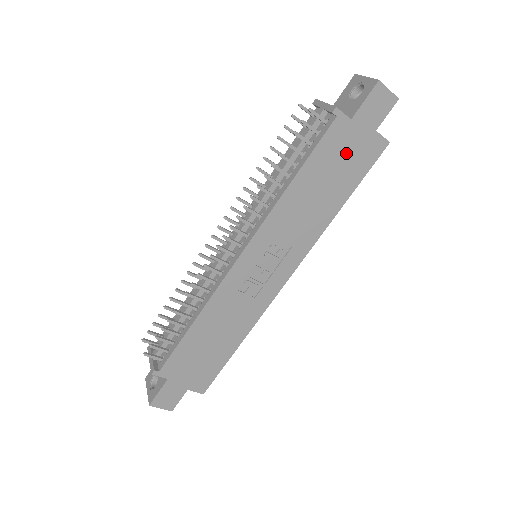
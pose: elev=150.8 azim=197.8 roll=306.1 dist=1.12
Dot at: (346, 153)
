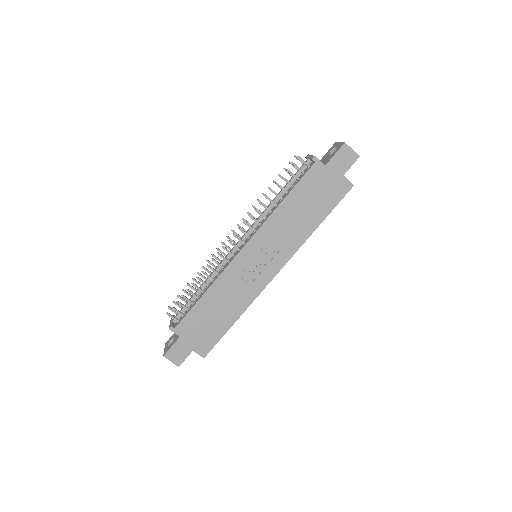
Dot at: (322, 188)
